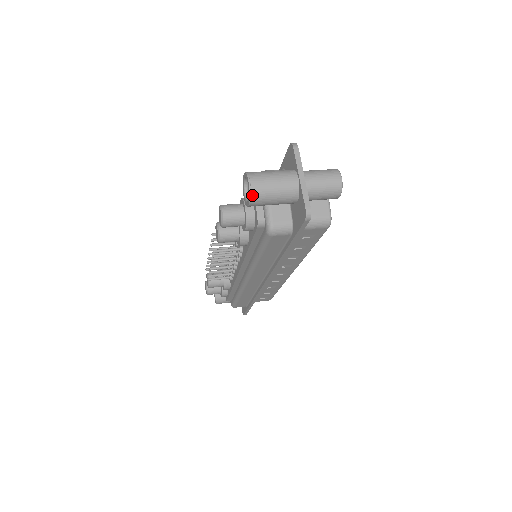
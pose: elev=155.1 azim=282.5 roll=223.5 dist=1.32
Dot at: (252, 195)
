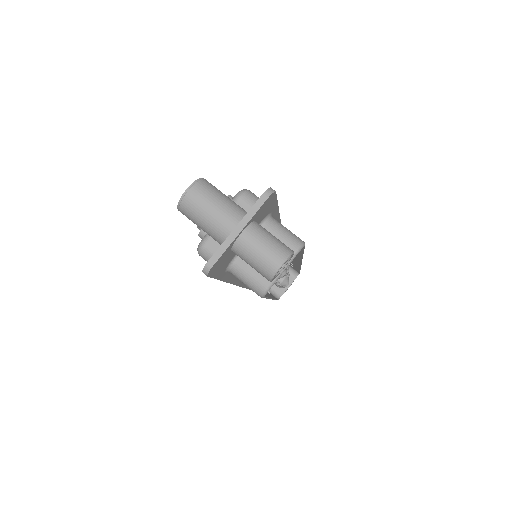
Dot at: (181, 205)
